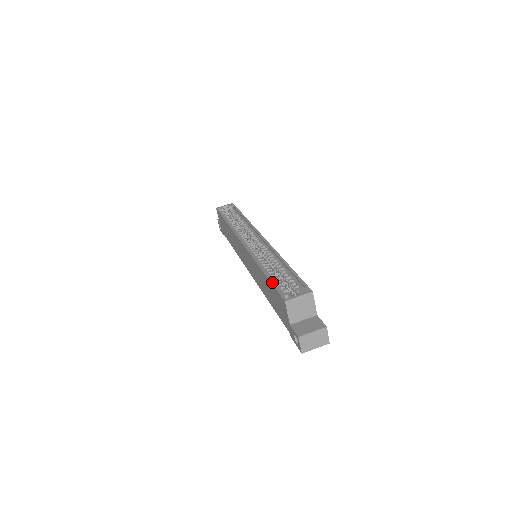
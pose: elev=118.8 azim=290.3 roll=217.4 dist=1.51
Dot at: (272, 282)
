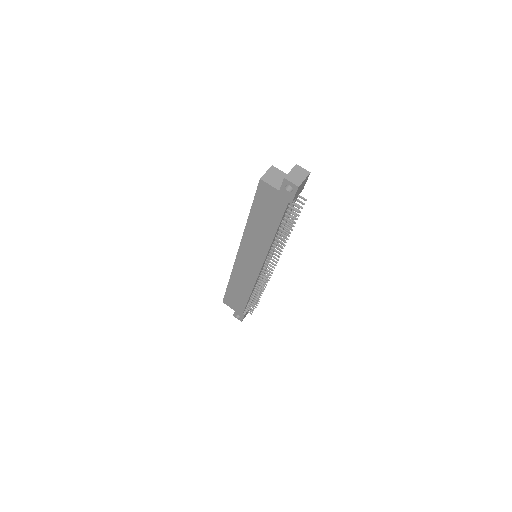
Dot at: (253, 200)
